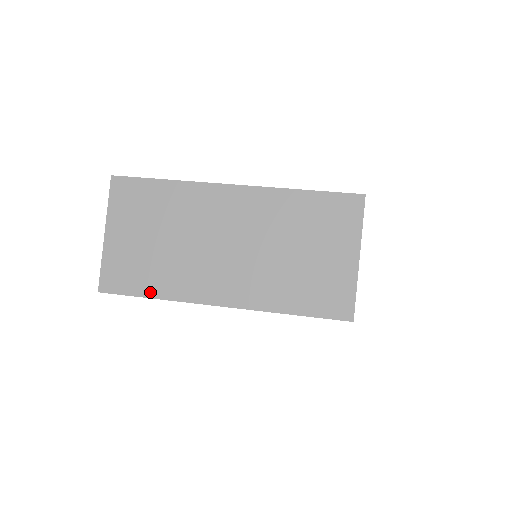
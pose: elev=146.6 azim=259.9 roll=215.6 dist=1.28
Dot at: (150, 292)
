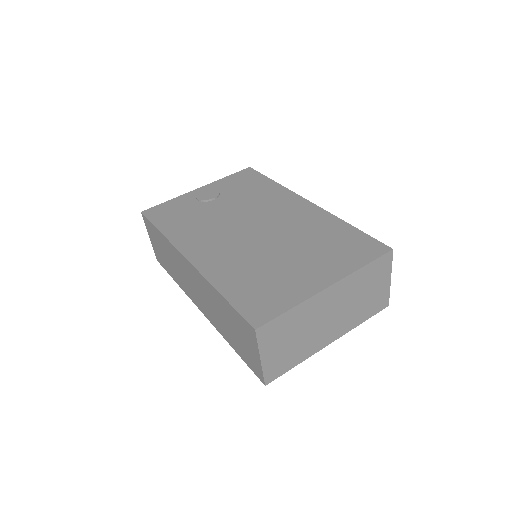
Dot at: (295, 364)
